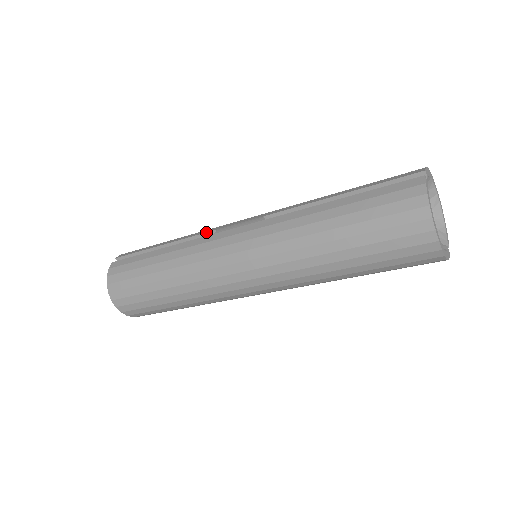
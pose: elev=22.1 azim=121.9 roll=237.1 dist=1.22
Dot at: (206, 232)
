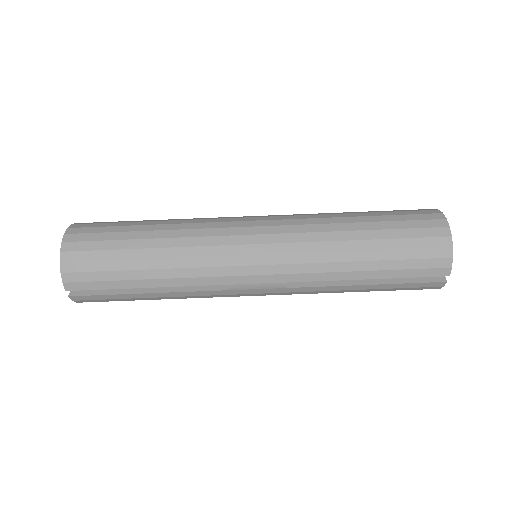
Dot at: occluded
